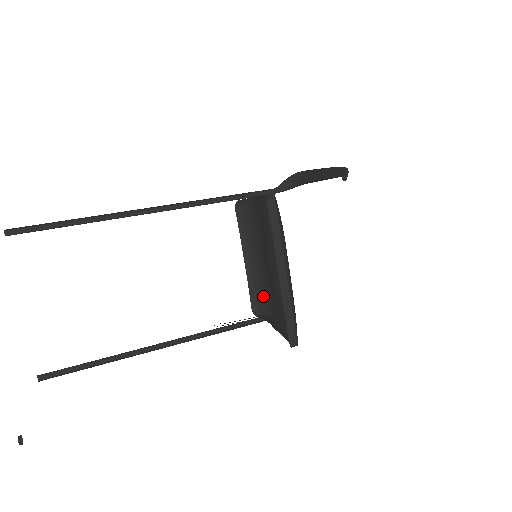
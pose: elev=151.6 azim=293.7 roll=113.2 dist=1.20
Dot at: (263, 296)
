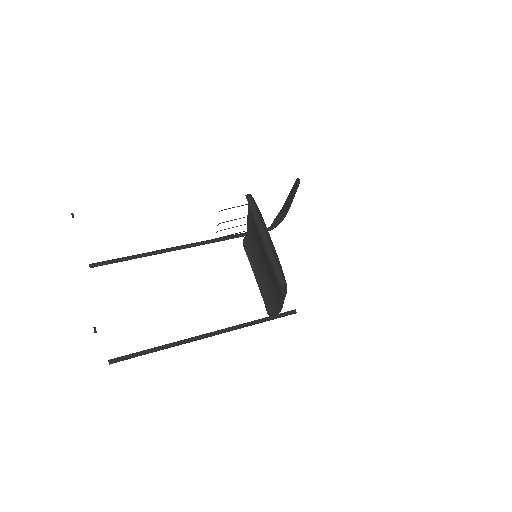
Dot at: (274, 300)
